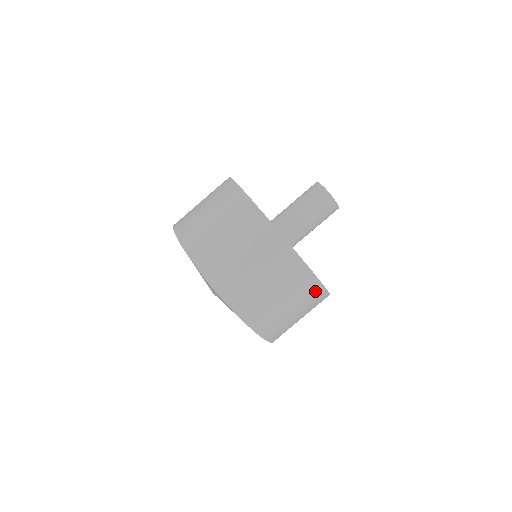
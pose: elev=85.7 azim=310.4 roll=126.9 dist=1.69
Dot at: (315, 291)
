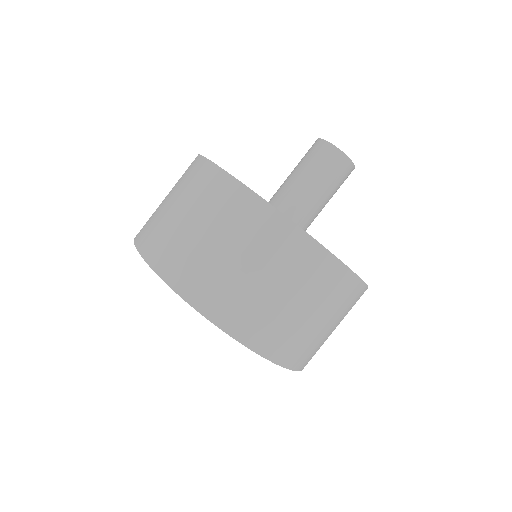
Dot at: occluded
